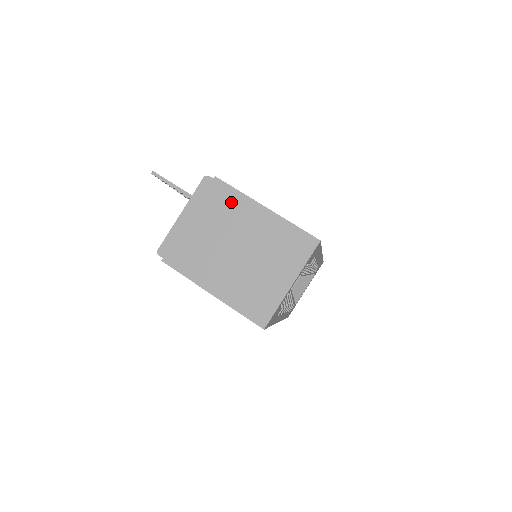
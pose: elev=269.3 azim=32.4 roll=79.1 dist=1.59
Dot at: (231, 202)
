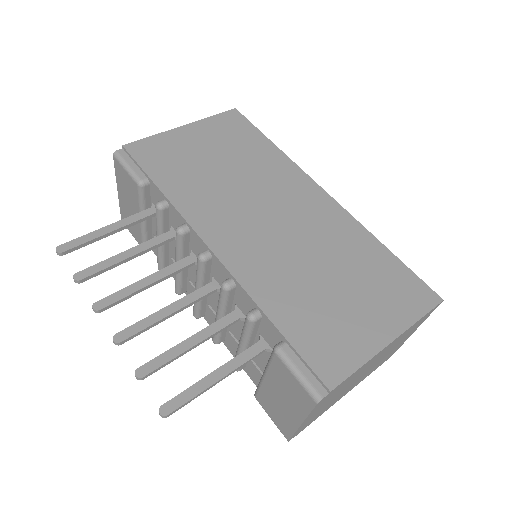
Dot at: occluded
